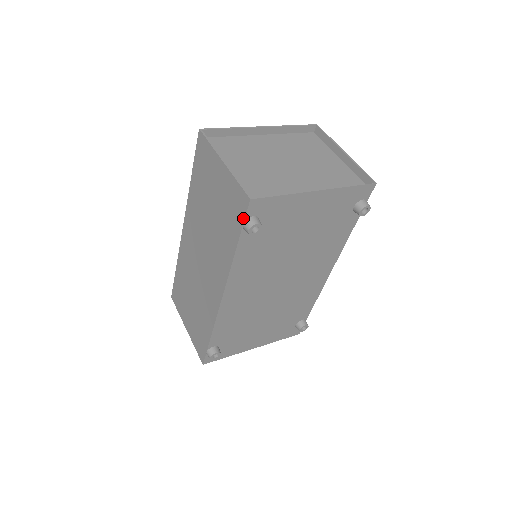
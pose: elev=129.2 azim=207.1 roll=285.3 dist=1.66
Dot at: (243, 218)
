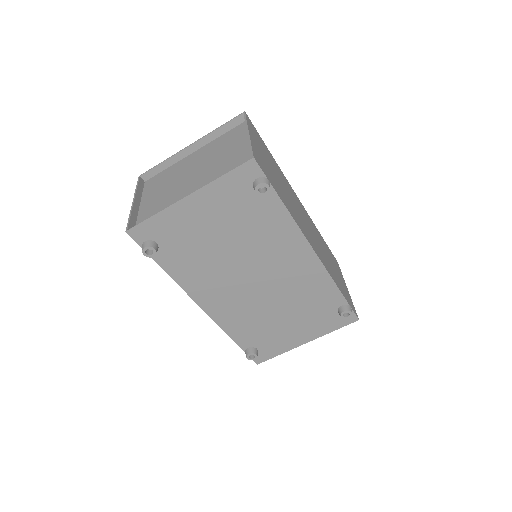
Dot at: (140, 245)
